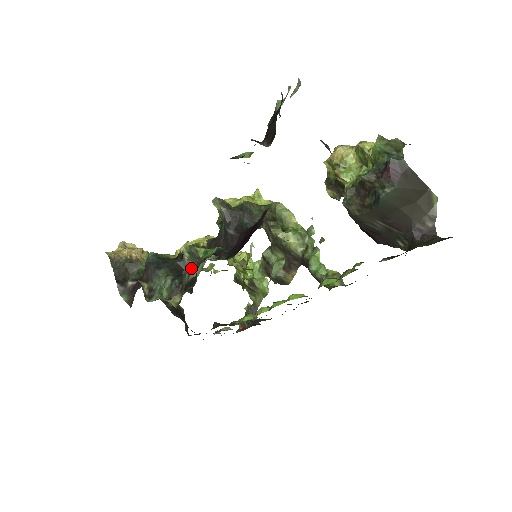
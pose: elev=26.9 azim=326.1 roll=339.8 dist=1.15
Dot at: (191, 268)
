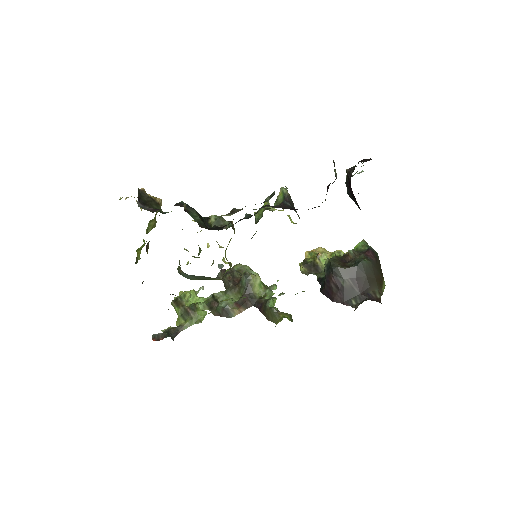
Dot at: occluded
